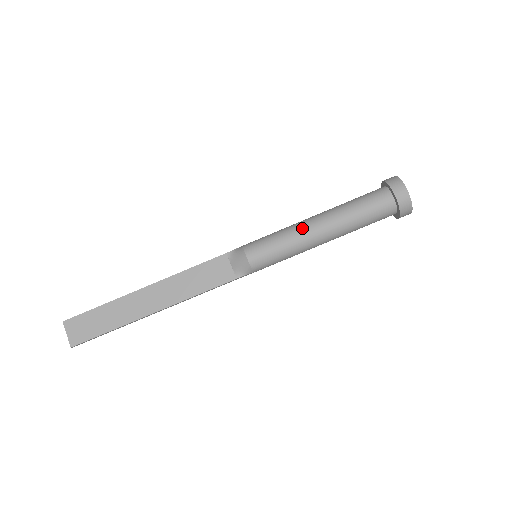
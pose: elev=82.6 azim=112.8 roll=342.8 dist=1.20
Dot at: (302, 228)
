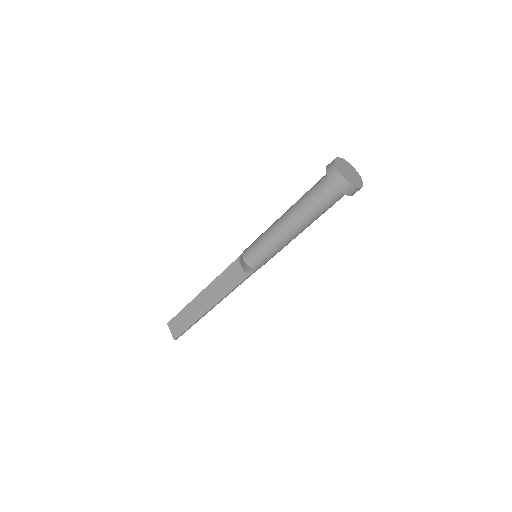
Dot at: (273, 228)
